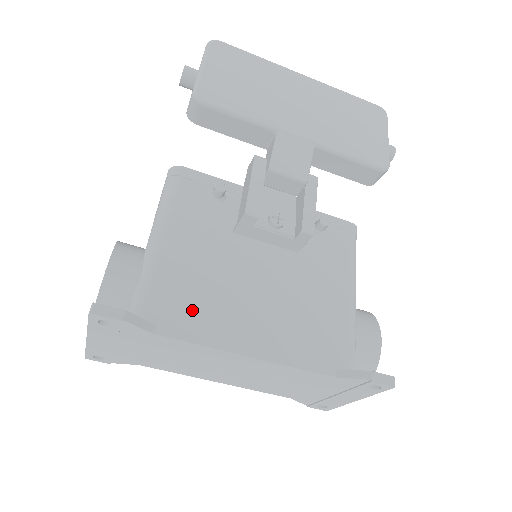
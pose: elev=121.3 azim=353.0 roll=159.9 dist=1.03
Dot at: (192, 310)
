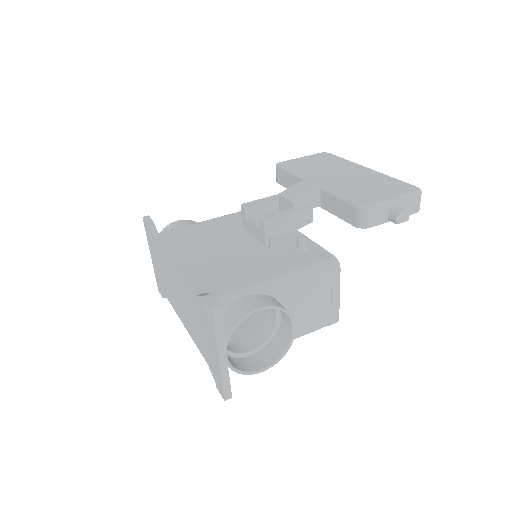
Dot at: (180, 241)
